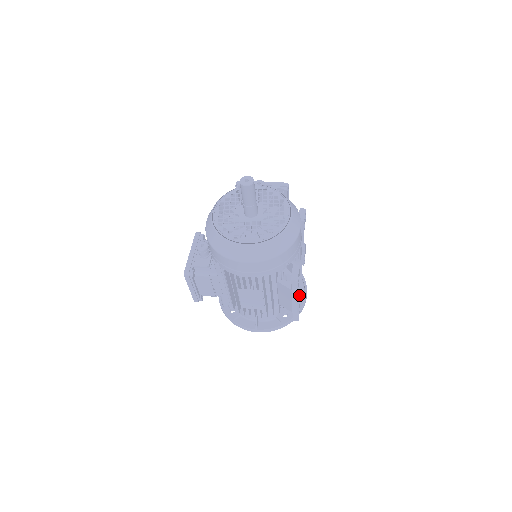
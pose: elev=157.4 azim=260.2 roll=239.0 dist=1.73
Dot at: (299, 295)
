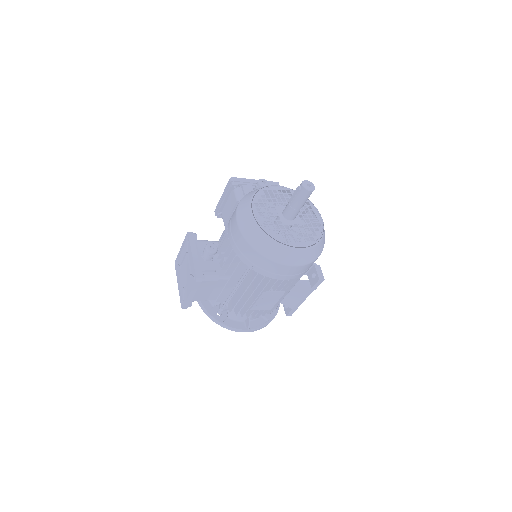
Dot at: occluded
